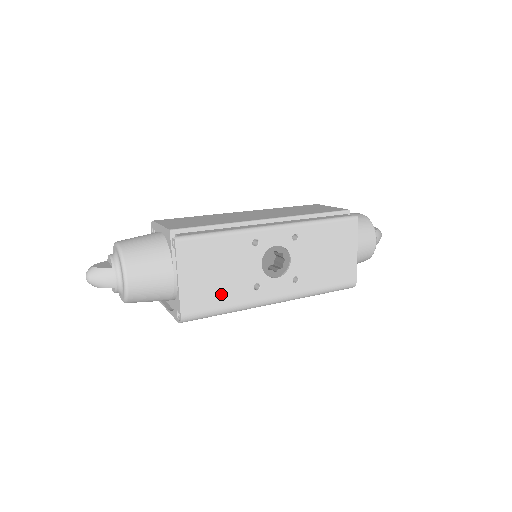
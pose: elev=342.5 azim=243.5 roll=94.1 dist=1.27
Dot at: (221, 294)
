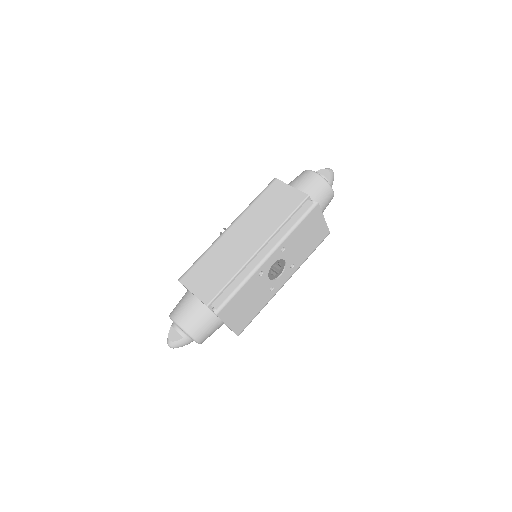
Dot at: (253, 310)
